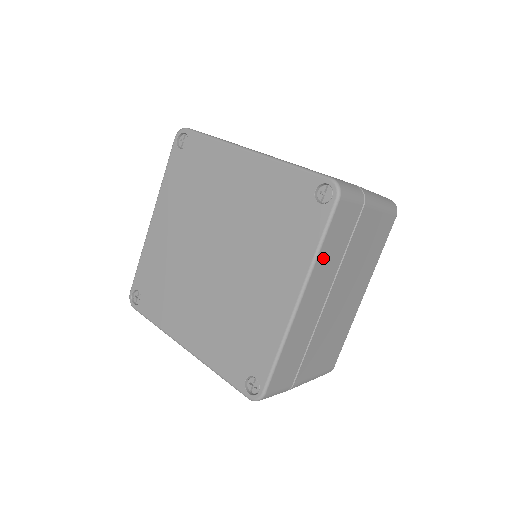
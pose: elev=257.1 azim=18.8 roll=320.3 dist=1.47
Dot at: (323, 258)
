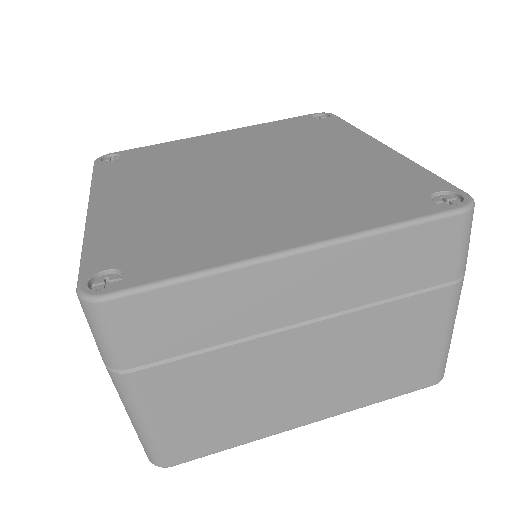
Dot at: (372, 252)
